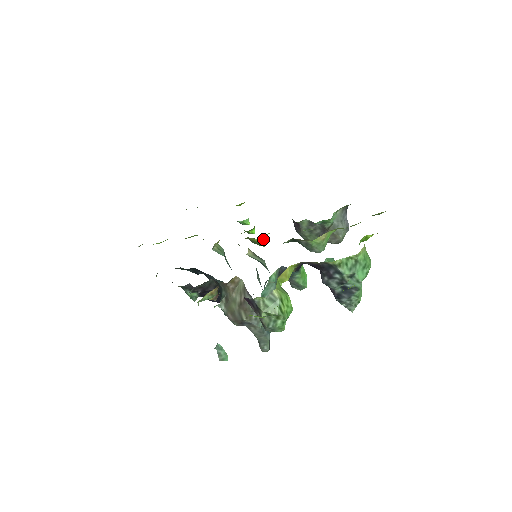
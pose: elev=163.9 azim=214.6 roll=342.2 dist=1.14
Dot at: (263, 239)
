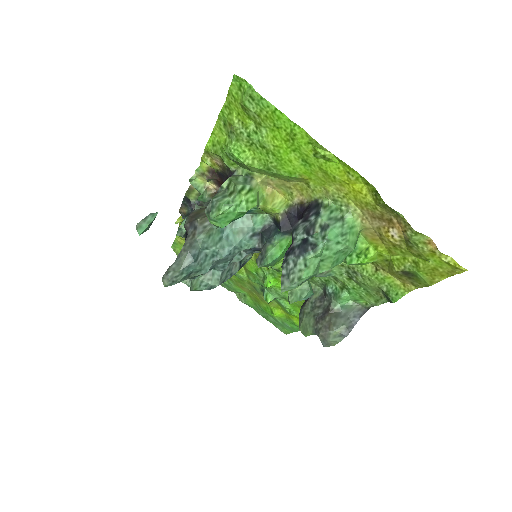
Dot at: occluded
